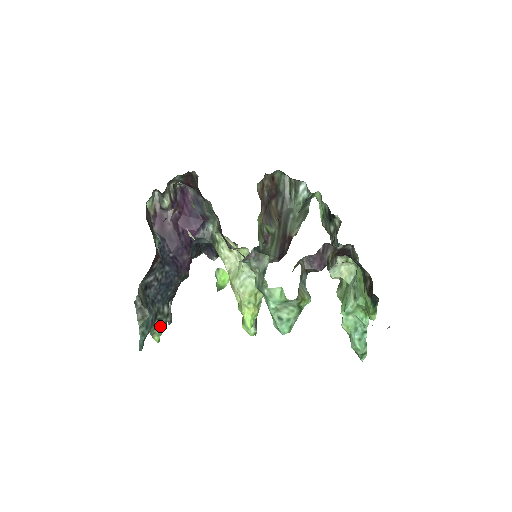
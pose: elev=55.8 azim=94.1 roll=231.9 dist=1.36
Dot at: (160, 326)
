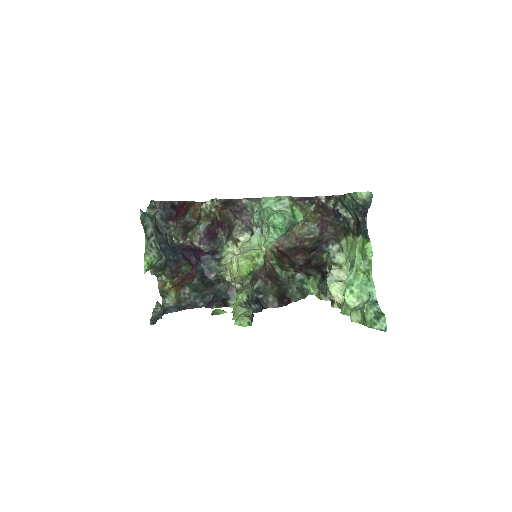
Dot at: (156, 253)
